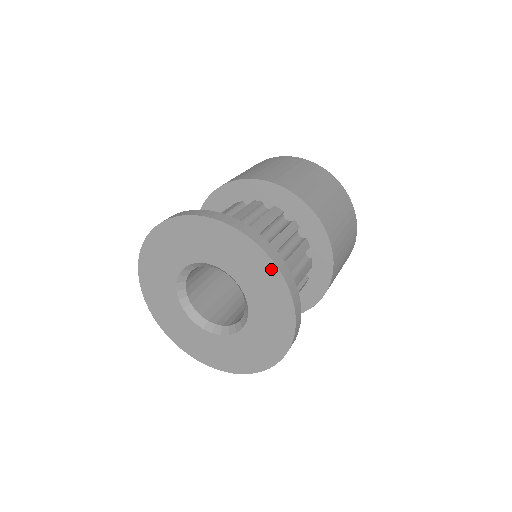
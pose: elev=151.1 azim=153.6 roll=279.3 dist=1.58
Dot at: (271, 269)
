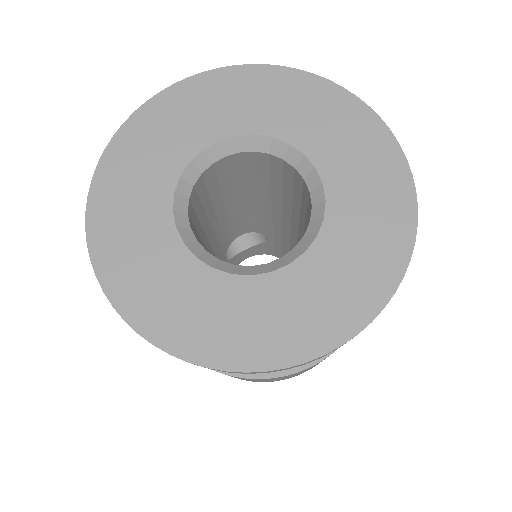
Dot at: (403, 233)
